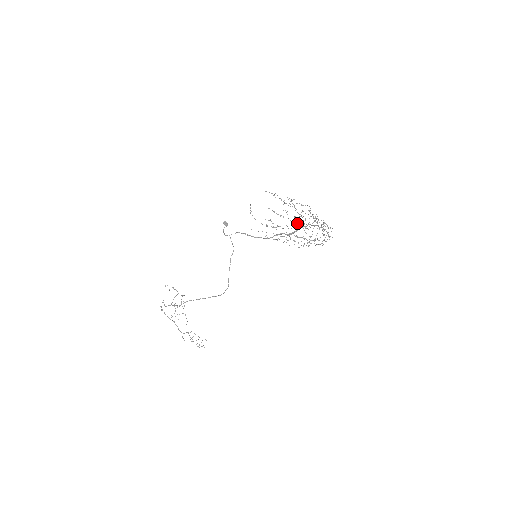
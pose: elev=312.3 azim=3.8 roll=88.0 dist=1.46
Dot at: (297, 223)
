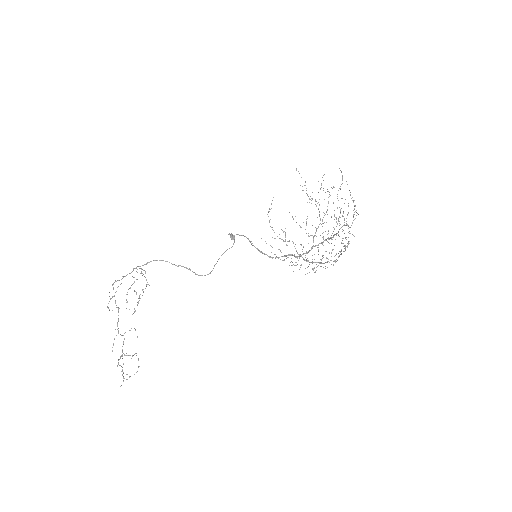
Dot at: (313, 238)
